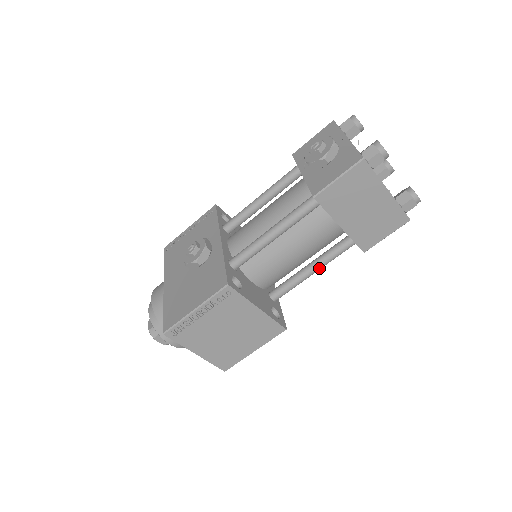
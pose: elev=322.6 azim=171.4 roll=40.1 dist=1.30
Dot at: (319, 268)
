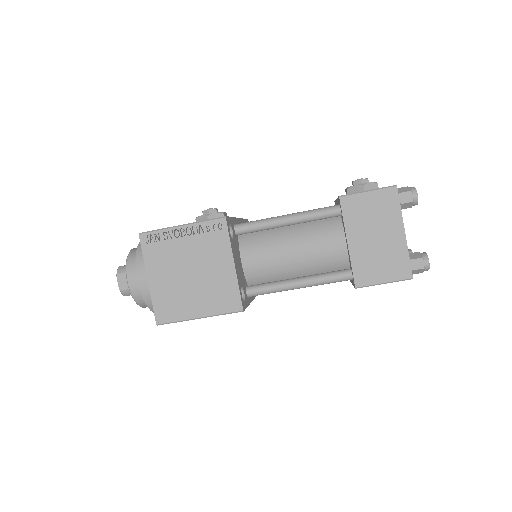
Dot at: (306, 283)
